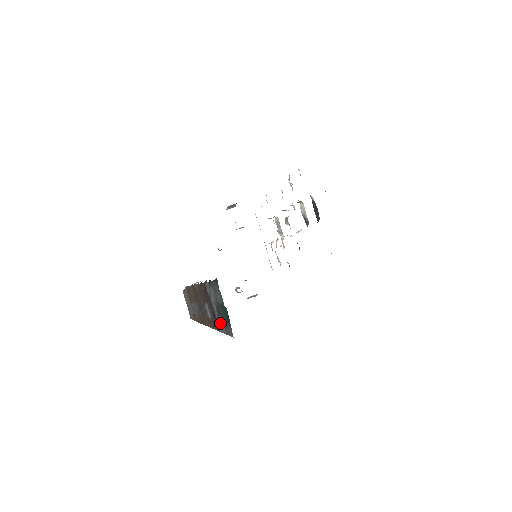
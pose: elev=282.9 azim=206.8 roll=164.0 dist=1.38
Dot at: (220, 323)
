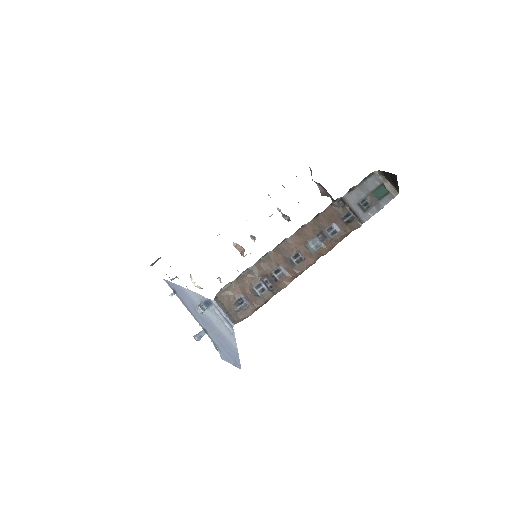
Dot at: (365, 214)
